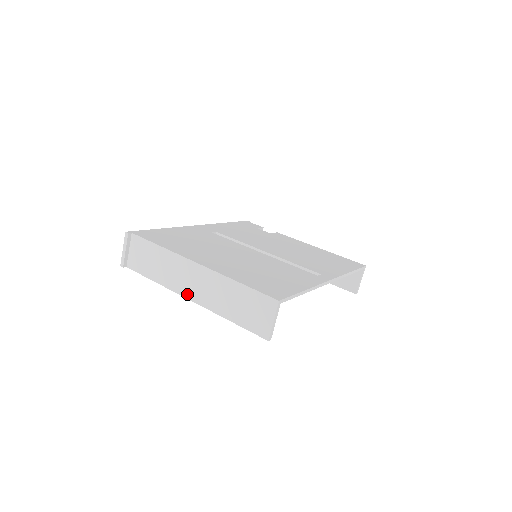
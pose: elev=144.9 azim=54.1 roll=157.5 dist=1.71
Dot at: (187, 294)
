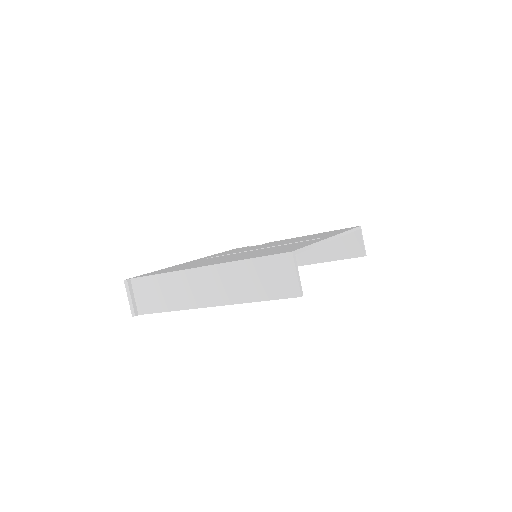
Dot at: (206, 303)
